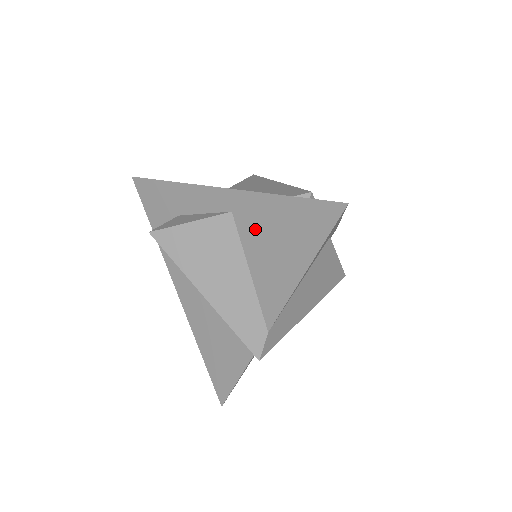
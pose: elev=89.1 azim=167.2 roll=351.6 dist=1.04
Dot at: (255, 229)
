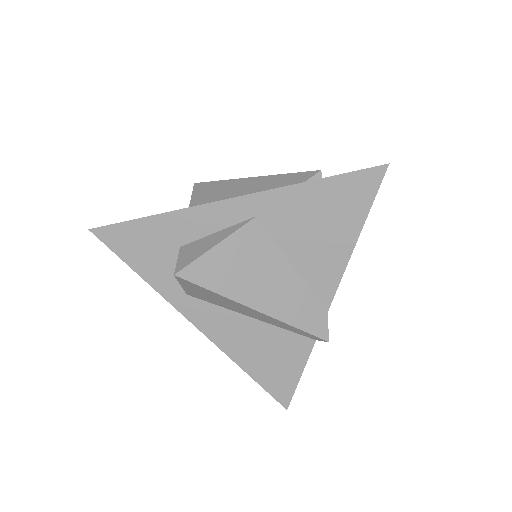
Dot at: (290, 223)
